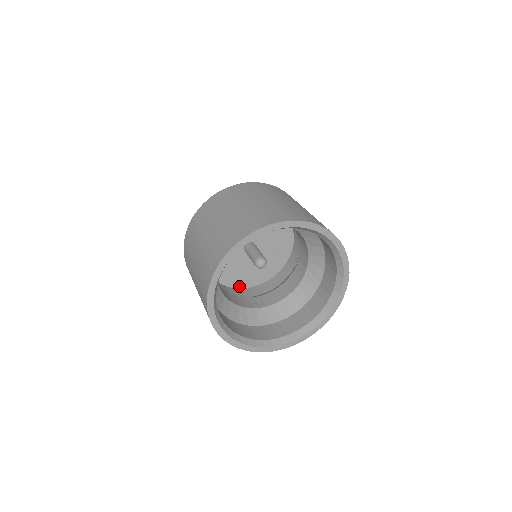
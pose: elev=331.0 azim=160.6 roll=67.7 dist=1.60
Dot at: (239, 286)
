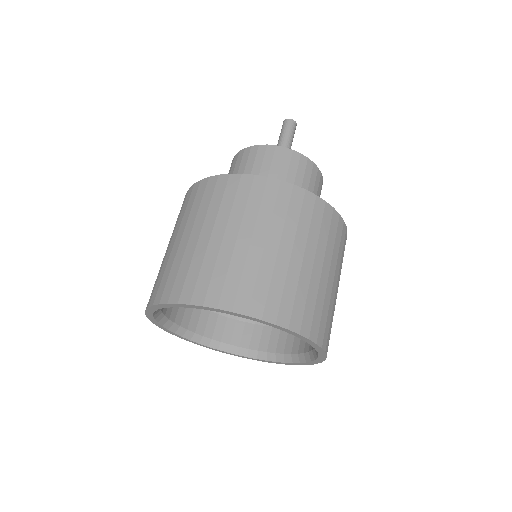
Dot at: occluded
